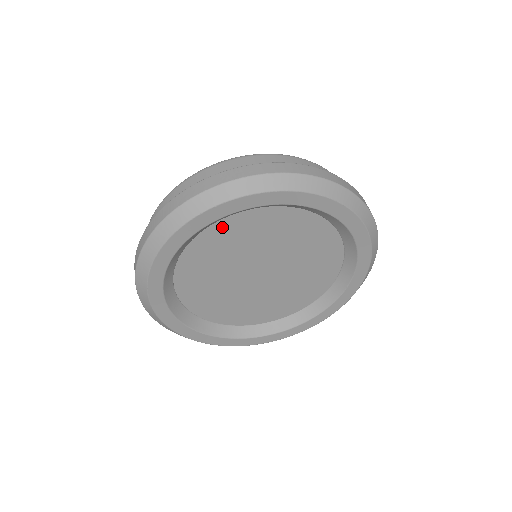
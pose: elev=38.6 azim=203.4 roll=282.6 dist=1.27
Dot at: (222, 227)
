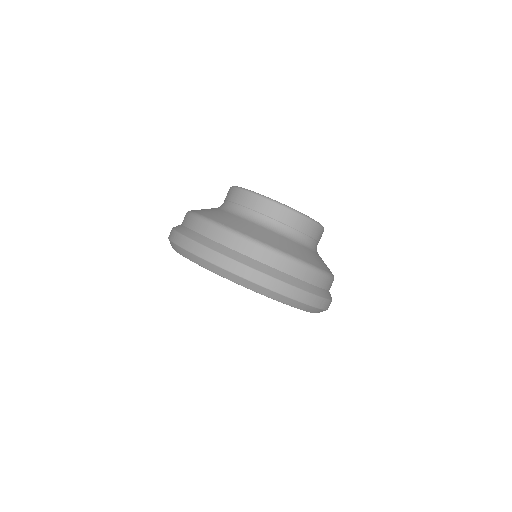
Dot at: occluded
